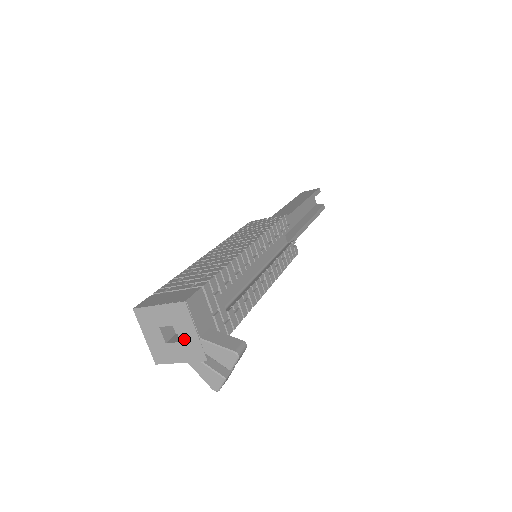
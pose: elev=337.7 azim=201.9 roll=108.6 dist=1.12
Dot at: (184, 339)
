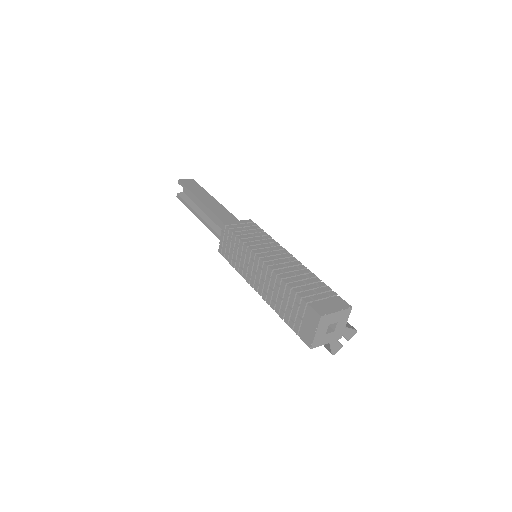
Dot at: (338, 329)
